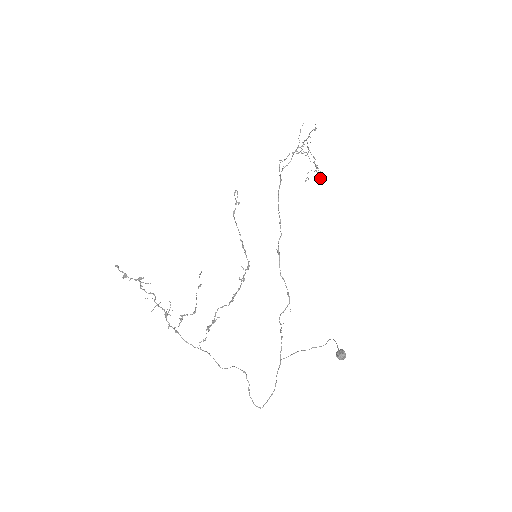
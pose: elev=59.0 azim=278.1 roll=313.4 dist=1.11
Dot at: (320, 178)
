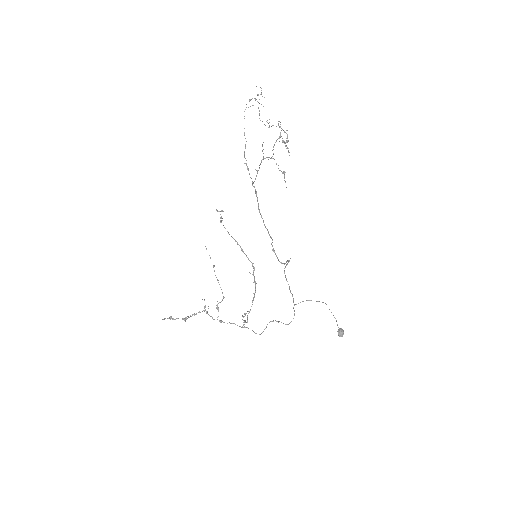
Dot at: (288, 148)
